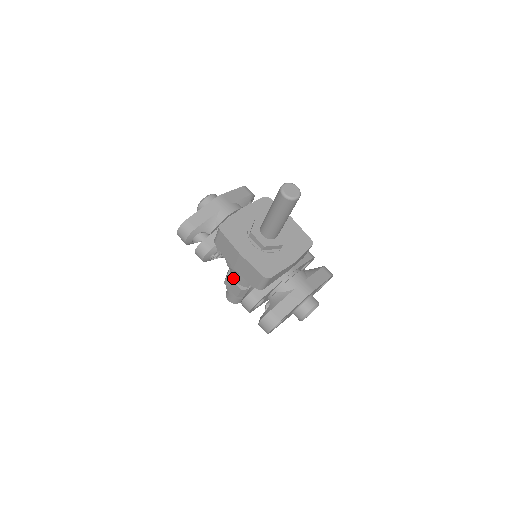
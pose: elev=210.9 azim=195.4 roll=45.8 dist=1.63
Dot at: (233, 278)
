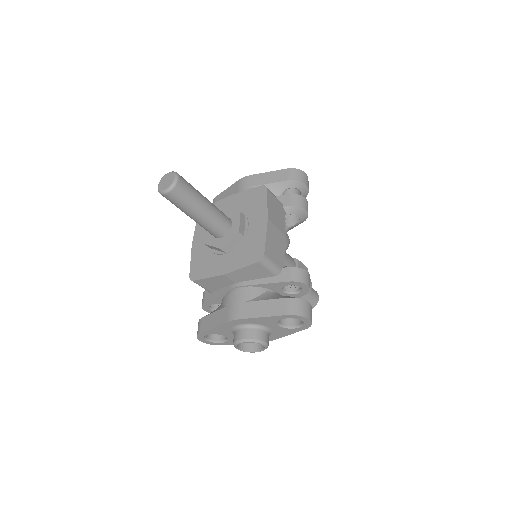
Dot at: occluded
